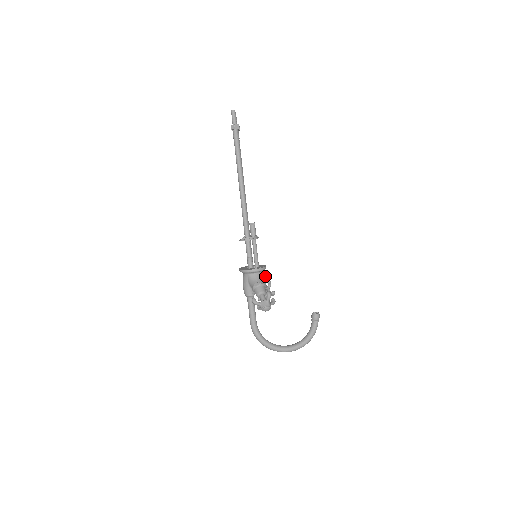
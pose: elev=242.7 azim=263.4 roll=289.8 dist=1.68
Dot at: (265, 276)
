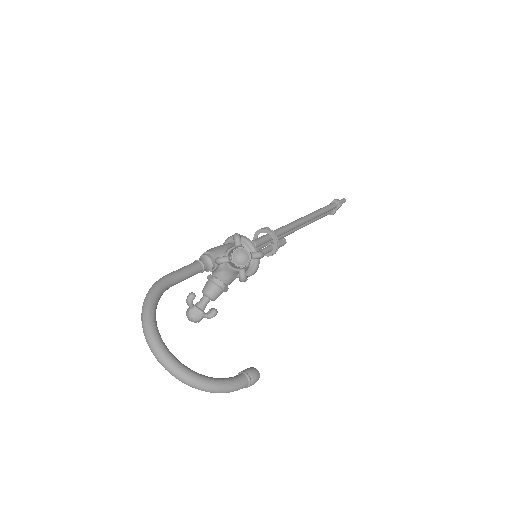
Dot at: occluded
